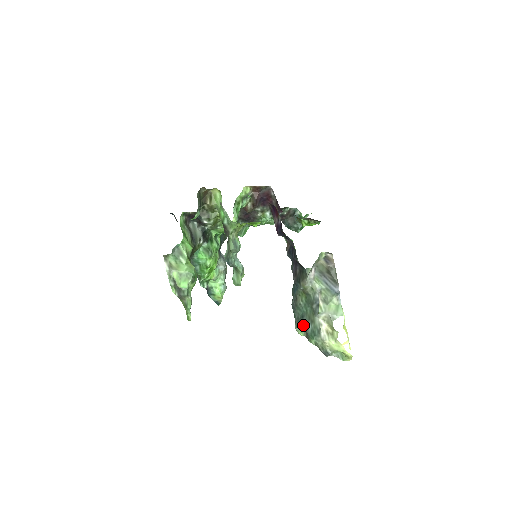
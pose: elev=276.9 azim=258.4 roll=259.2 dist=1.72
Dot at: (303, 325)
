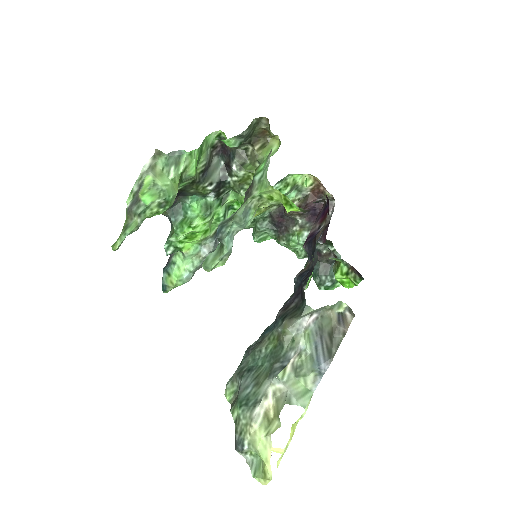
Dot at: (242, 381)
